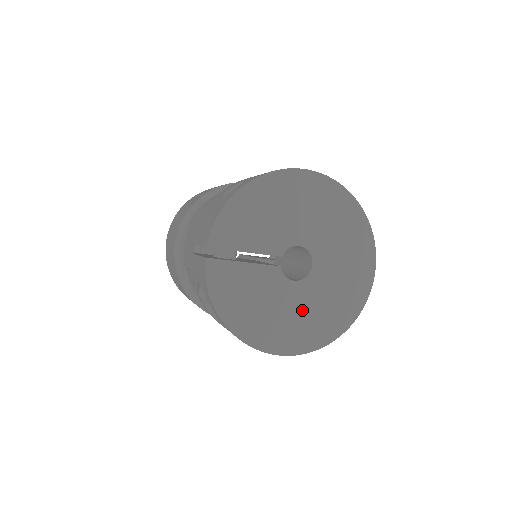
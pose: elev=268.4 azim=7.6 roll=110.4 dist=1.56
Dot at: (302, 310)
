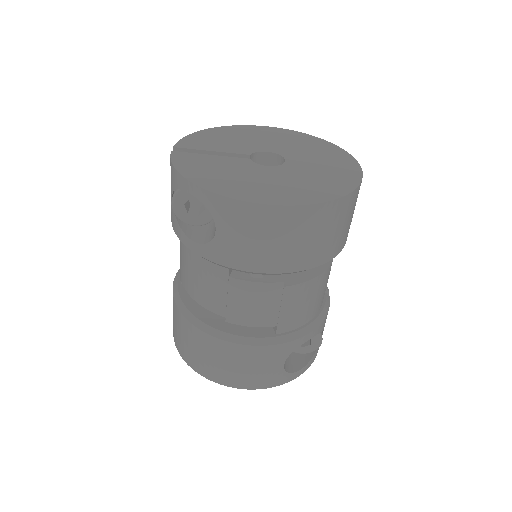
Dot at: (282, 181)
